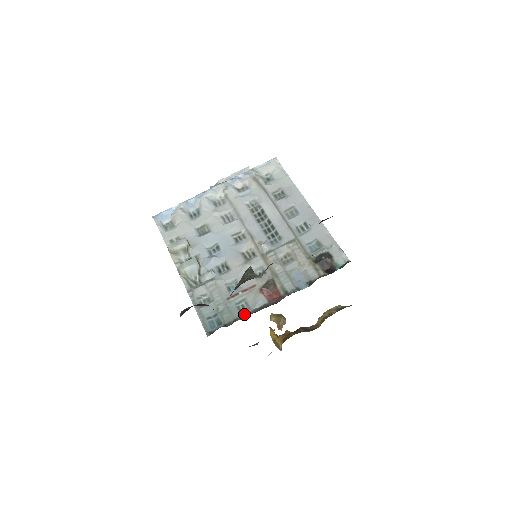
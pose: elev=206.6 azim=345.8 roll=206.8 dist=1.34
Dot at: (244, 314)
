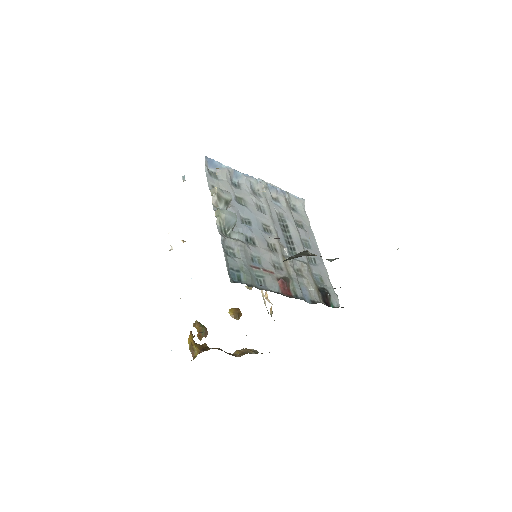
Dot at: (262, 287)
